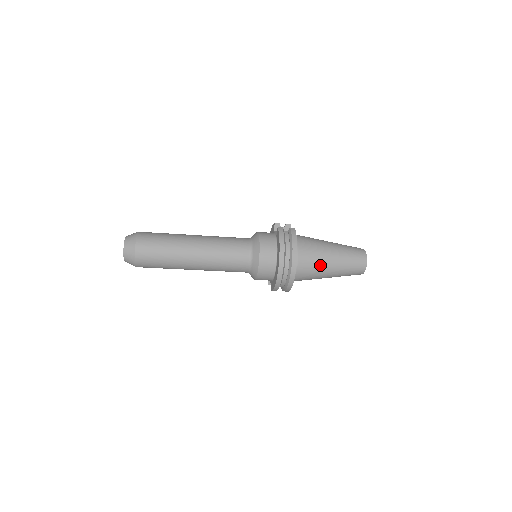
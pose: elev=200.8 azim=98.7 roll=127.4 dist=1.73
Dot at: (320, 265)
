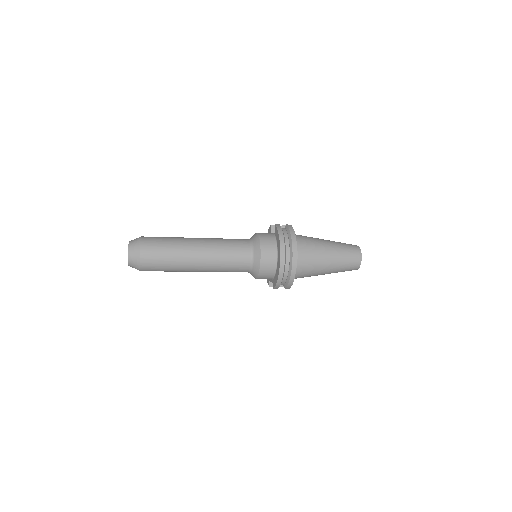
Dot at: (318, 257)
